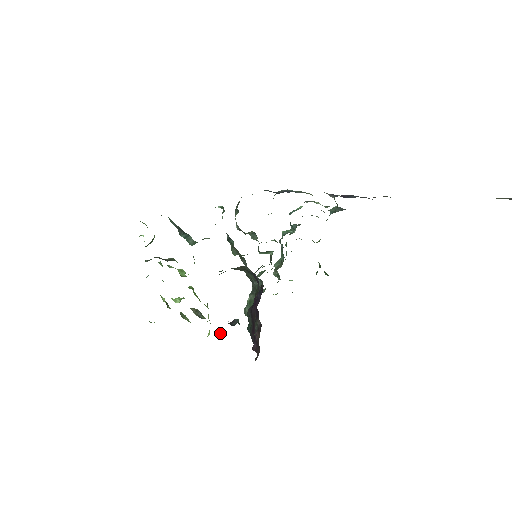
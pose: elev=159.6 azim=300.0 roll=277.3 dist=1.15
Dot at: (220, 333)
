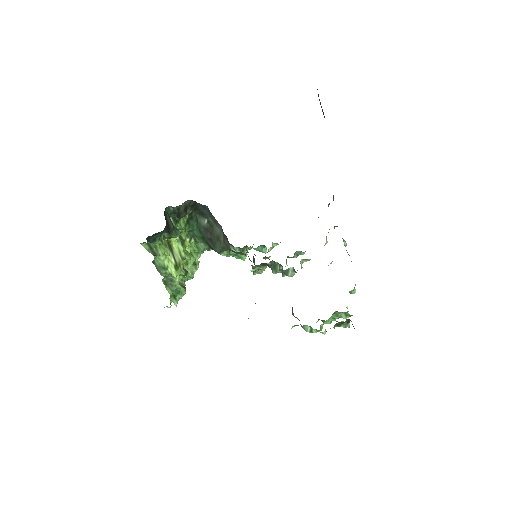
Dot at: (169, 250)
